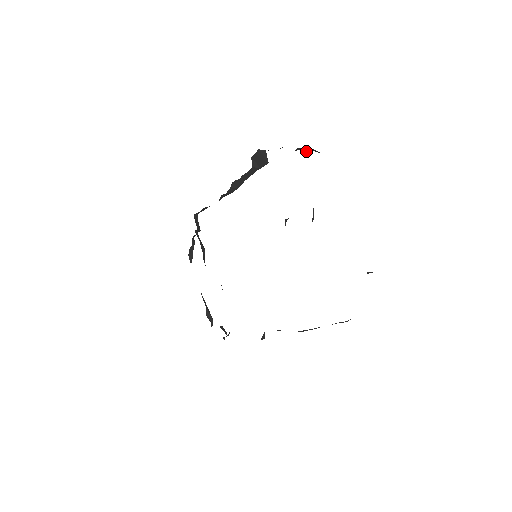
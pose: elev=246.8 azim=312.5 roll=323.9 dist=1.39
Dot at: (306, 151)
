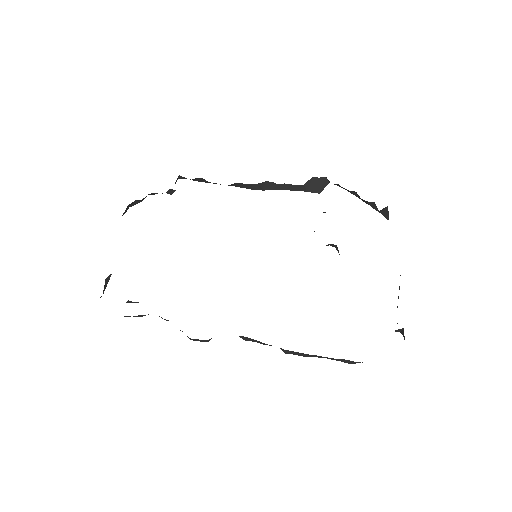
Dot at: (383, 208)
